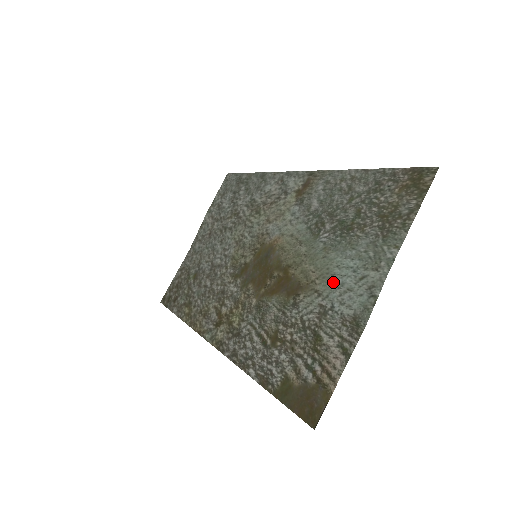
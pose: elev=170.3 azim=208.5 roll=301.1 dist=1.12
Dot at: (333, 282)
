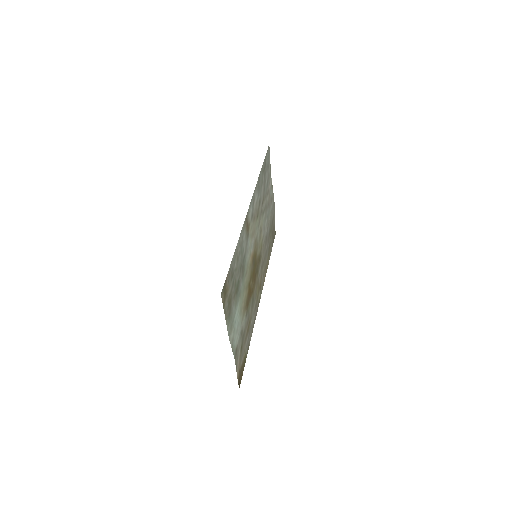
Dot at: (239, 319)
